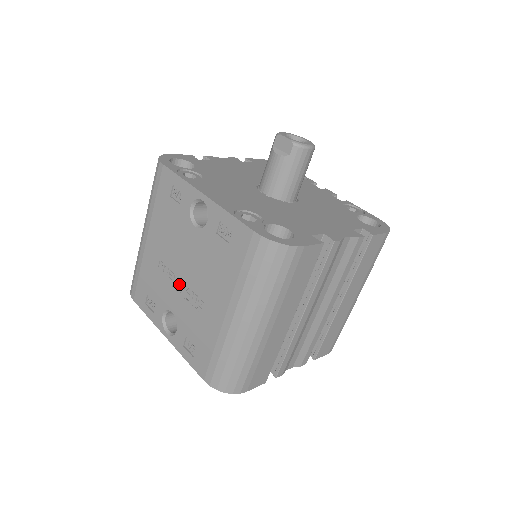
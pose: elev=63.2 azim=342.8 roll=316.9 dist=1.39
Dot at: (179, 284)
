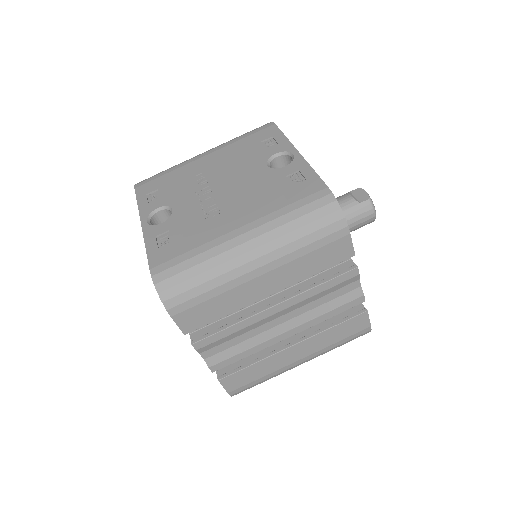
Dot at: (205, 194)
